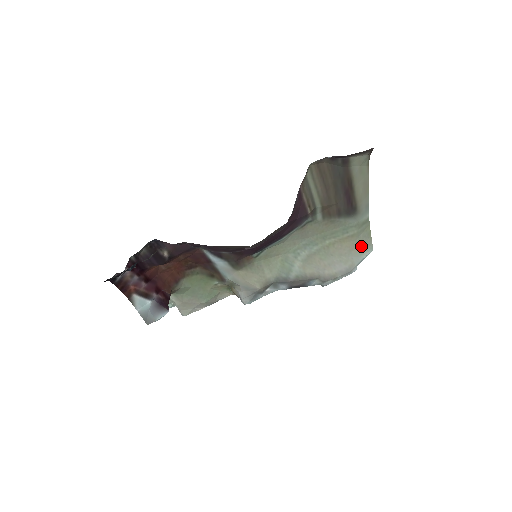
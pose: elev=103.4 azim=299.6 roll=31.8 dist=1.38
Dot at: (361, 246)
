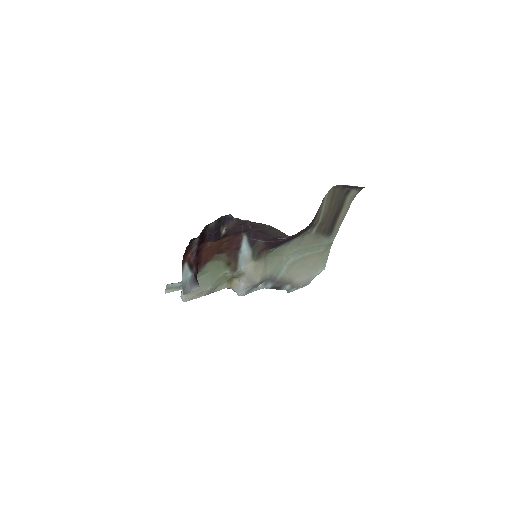
Dot at: (320, 263)
